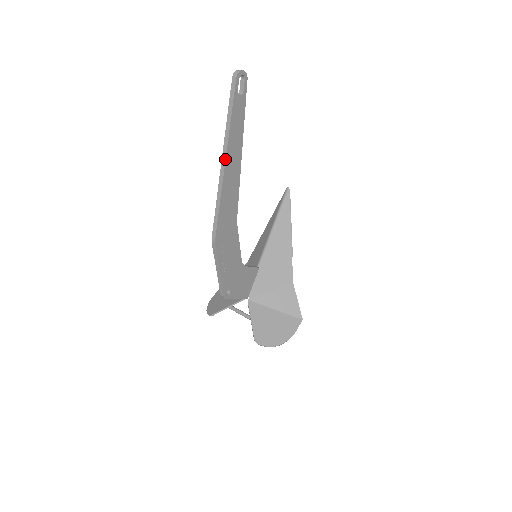
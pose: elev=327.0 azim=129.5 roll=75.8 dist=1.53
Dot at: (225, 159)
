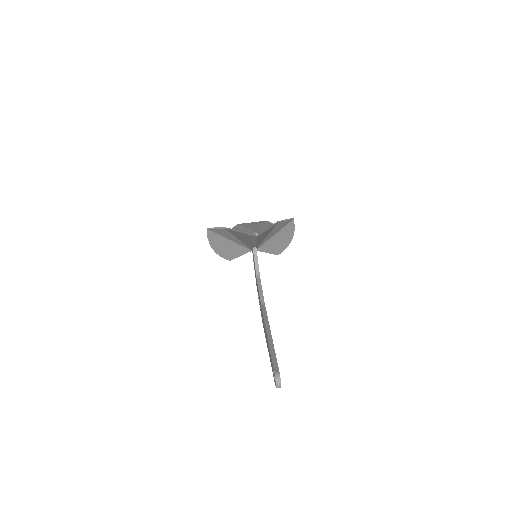
Dot at: occluded
